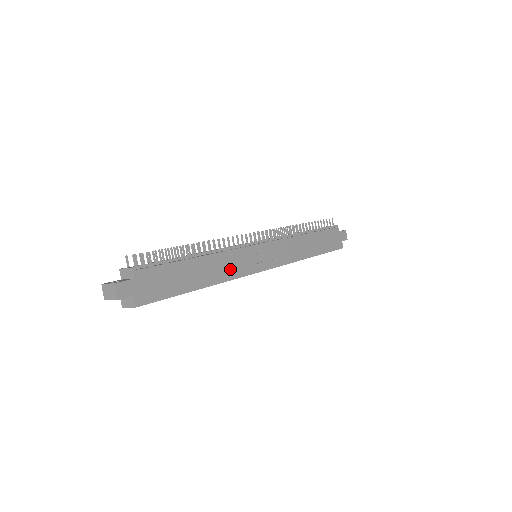
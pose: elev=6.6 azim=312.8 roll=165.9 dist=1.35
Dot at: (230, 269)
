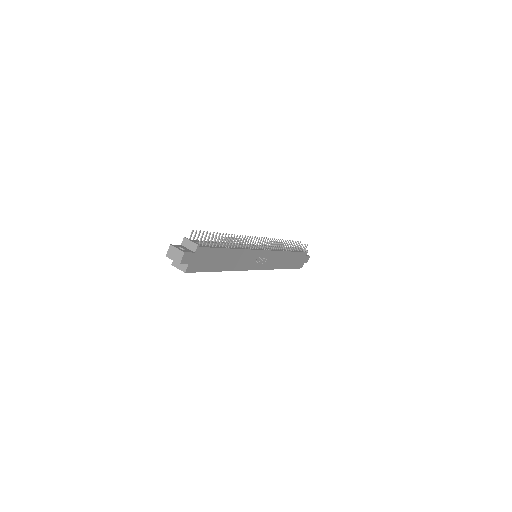
Dot at: (242, 263)
